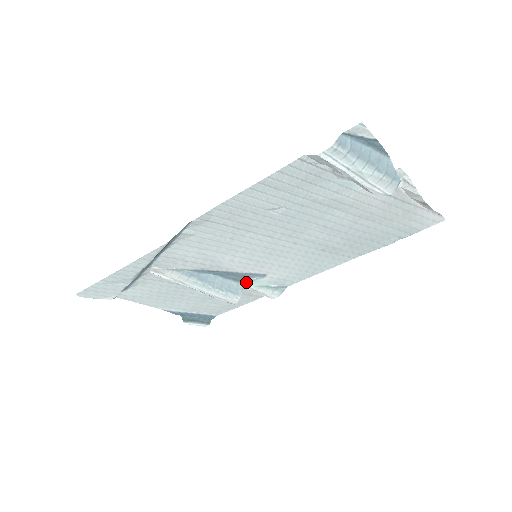
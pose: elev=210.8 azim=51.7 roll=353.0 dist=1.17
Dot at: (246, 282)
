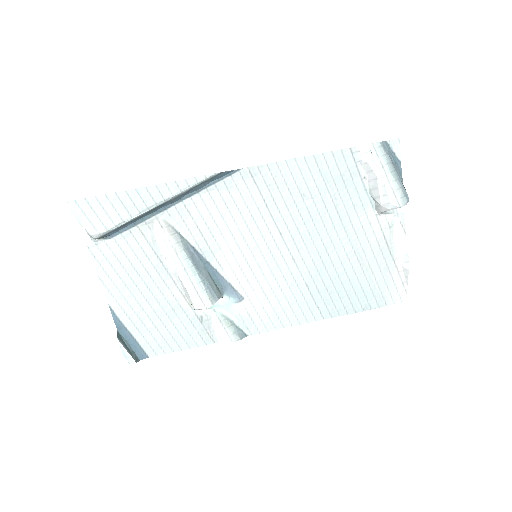
Dot at: (222, 297)
